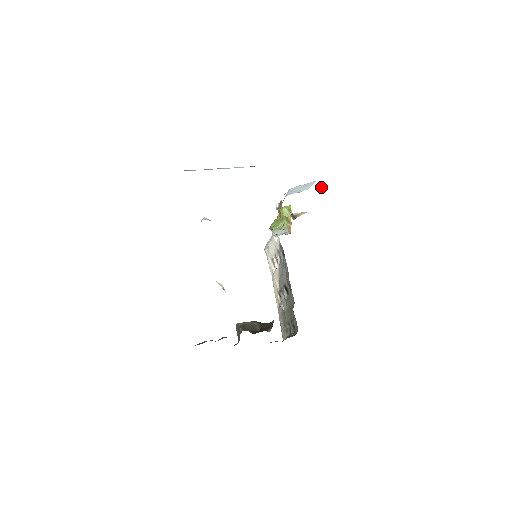
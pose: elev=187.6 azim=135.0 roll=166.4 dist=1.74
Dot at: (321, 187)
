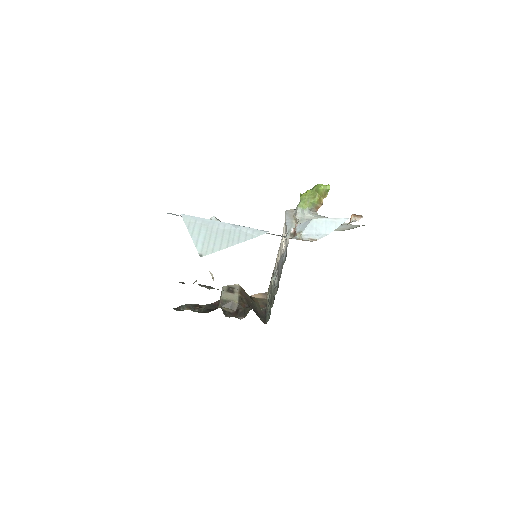
Dot at: (353, 220)
